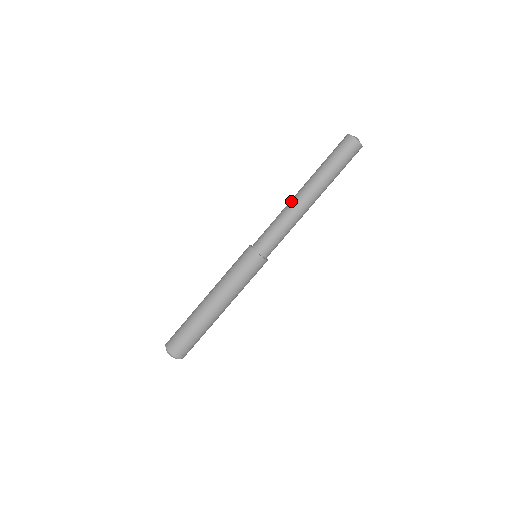
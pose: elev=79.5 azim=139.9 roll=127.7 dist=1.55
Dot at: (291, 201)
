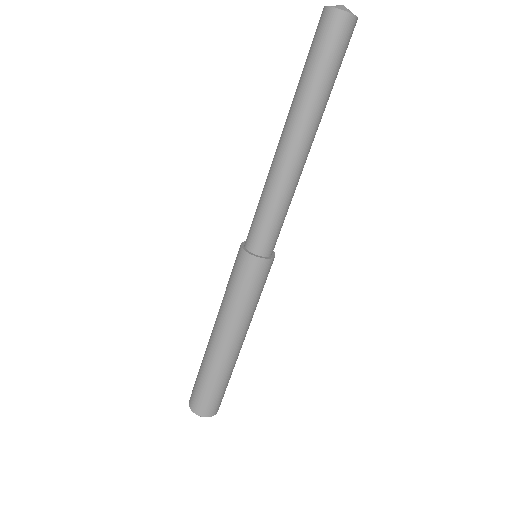
Dot at: (274, 159)
